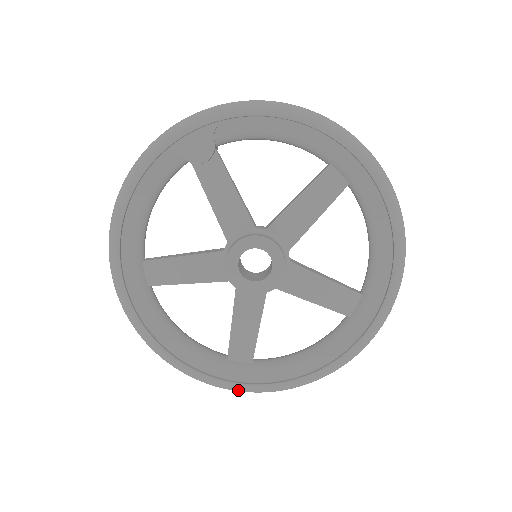
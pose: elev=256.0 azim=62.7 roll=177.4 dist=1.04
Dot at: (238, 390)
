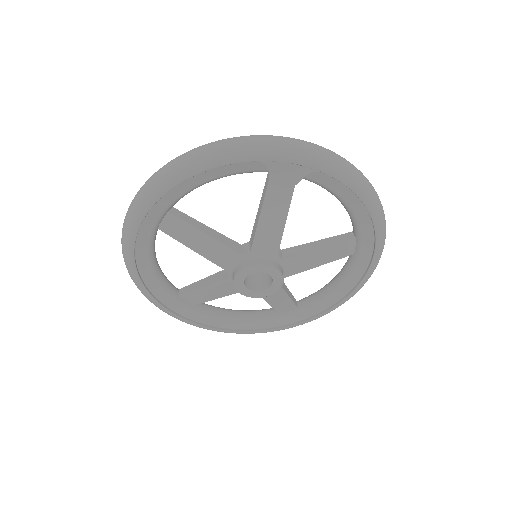
Dot at: (172, 316)
